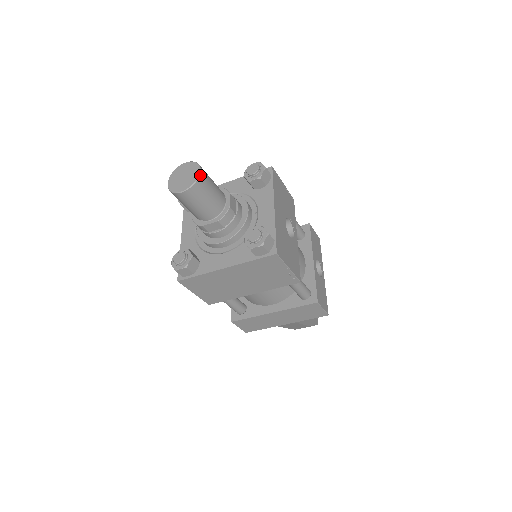
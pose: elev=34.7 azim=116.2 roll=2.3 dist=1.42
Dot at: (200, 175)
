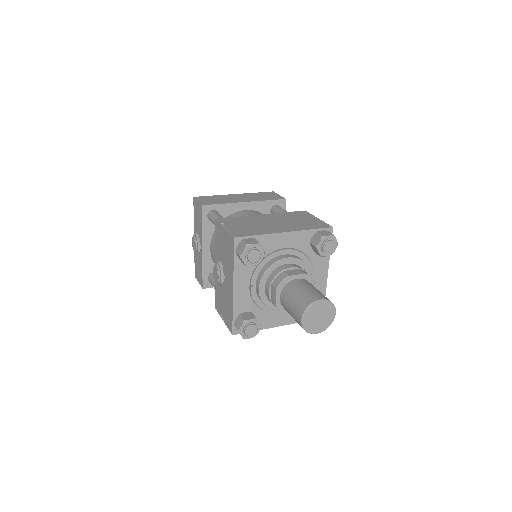
Dot at: (334, 317)
